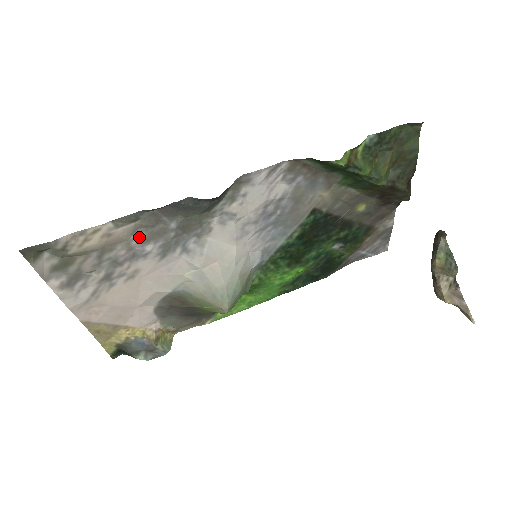
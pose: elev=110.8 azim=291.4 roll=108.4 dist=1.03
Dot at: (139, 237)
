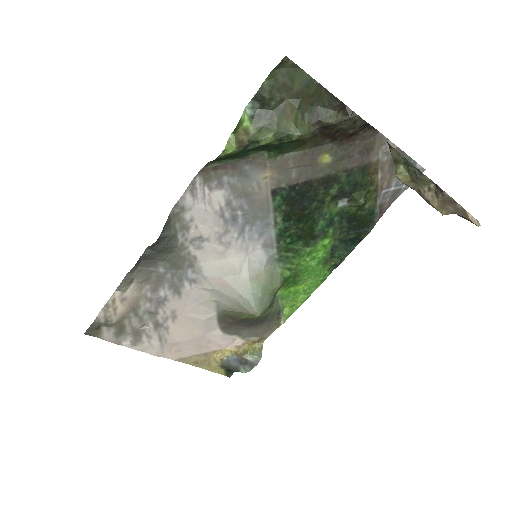
Dot at: (148, 289)
